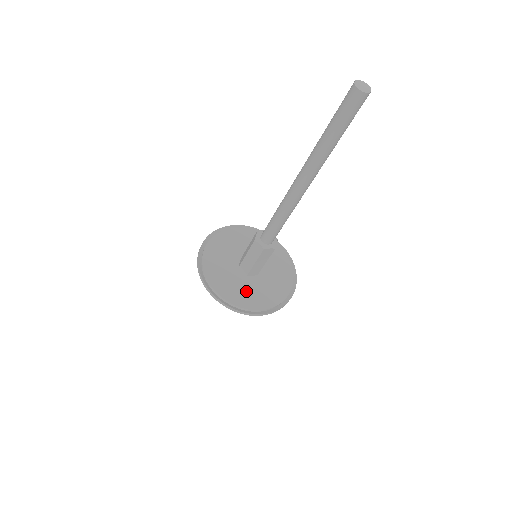
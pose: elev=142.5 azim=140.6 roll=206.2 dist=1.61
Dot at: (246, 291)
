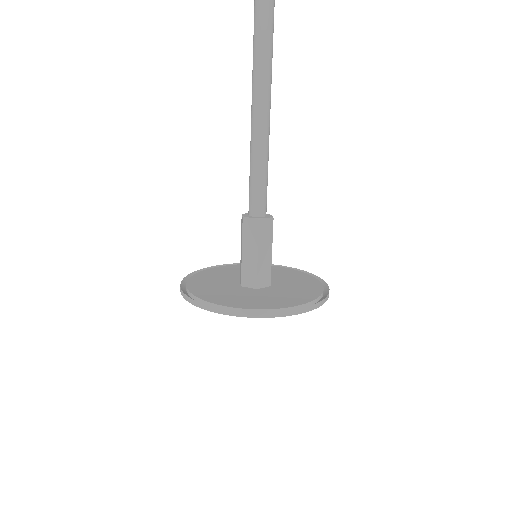
Dot at: (223, 292)
